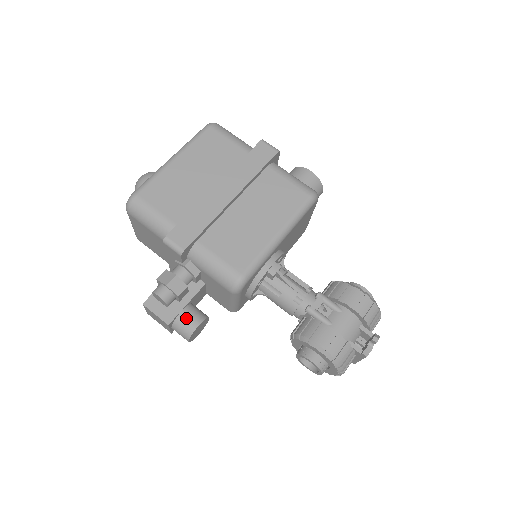
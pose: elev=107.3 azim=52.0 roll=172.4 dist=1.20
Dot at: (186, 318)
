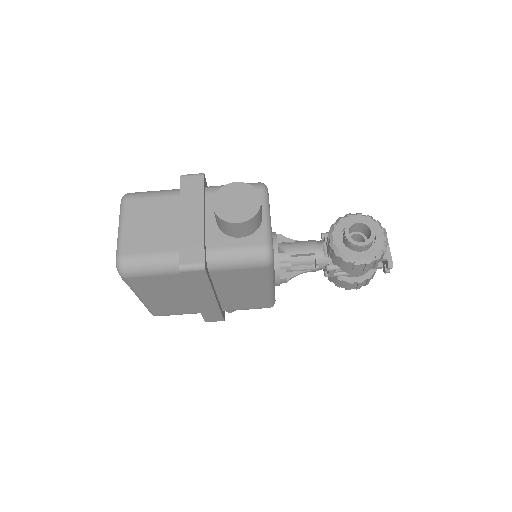
Dot at: occluded
